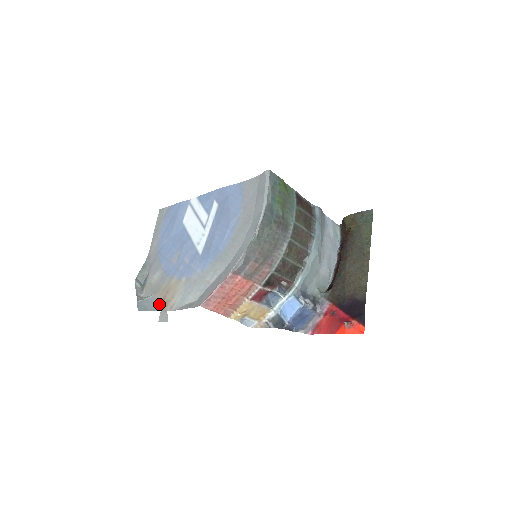
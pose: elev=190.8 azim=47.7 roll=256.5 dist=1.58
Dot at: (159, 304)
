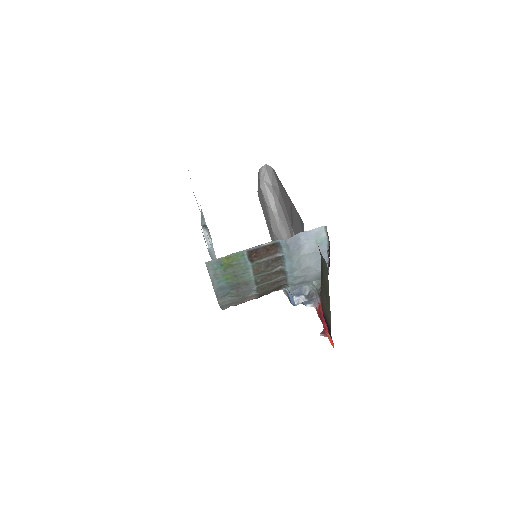
Dot at: occluded
